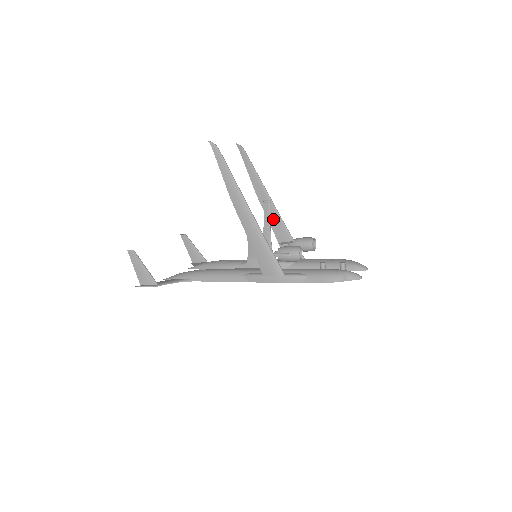
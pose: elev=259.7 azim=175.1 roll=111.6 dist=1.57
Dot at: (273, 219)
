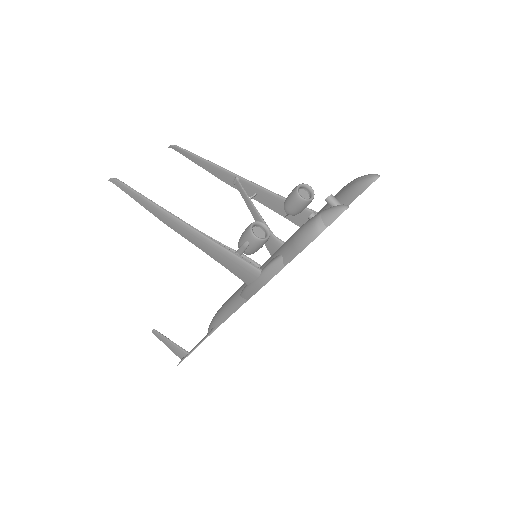
Dot at: (256, 195)
